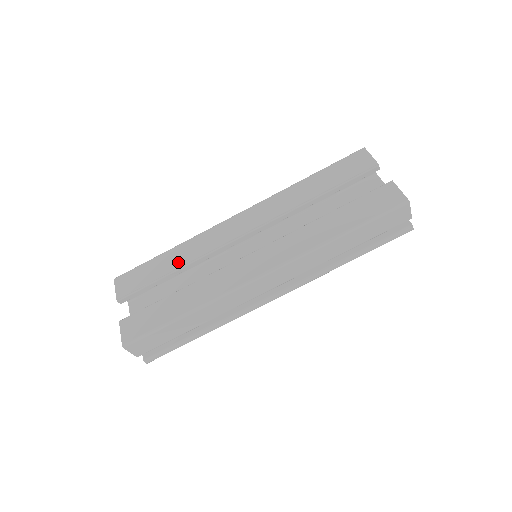
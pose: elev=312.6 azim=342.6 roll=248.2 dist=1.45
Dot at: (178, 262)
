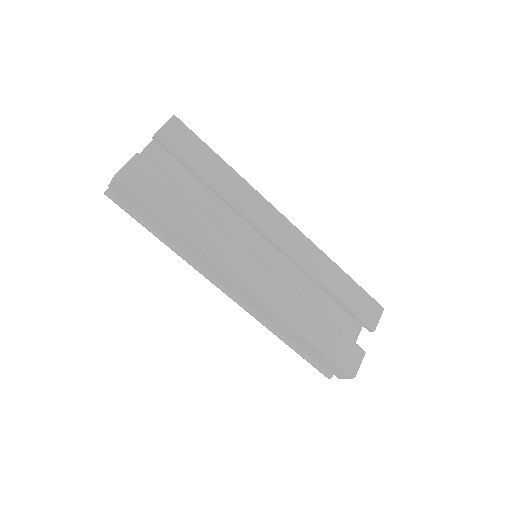
Dot at: (222, 185)
